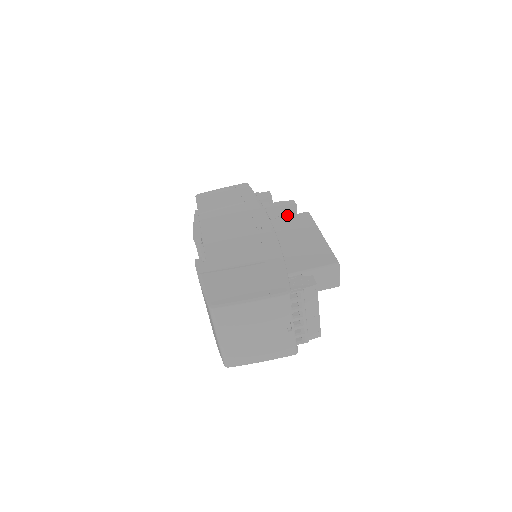
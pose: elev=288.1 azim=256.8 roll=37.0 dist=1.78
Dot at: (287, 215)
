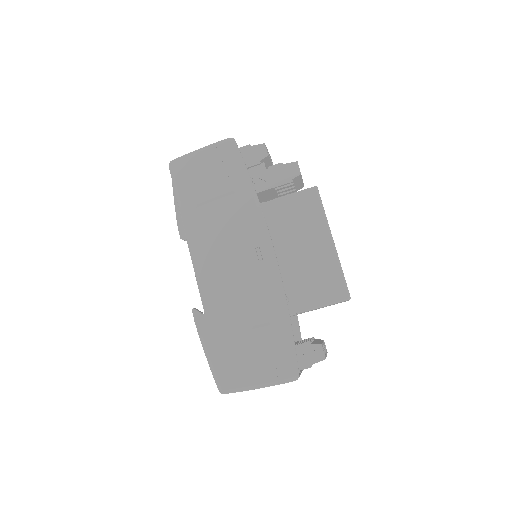
Dot at: (289, 185)
